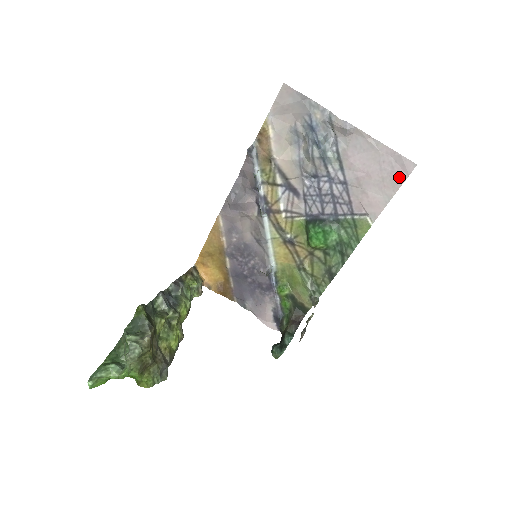
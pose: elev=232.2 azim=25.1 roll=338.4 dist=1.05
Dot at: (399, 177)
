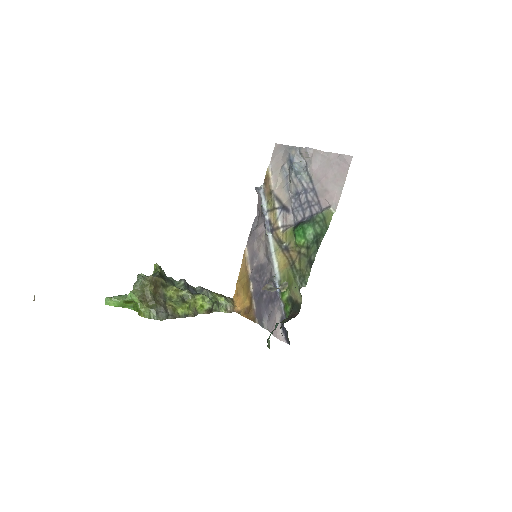
Dot at: (344, 170)
